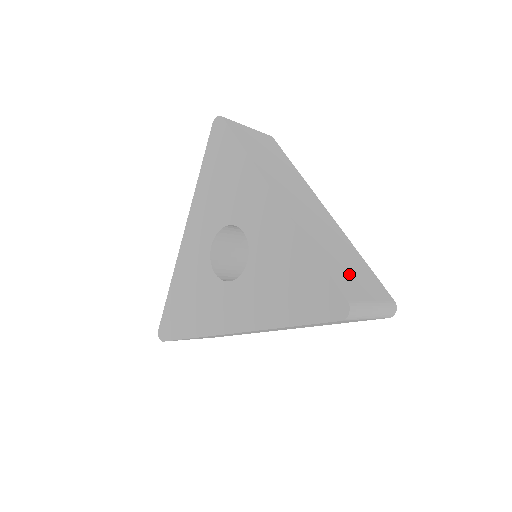
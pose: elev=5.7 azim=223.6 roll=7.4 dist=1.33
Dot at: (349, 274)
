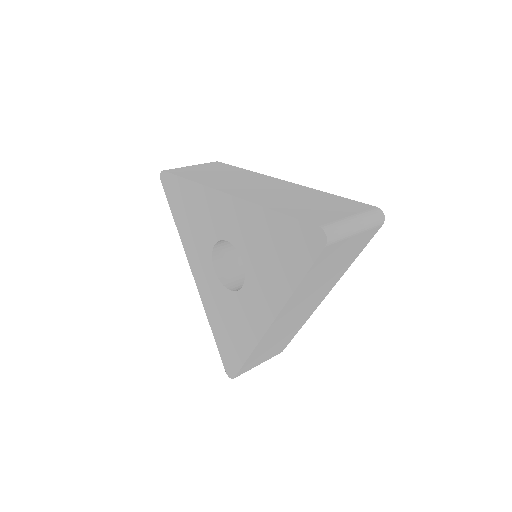
Dot at: (318, 210)
